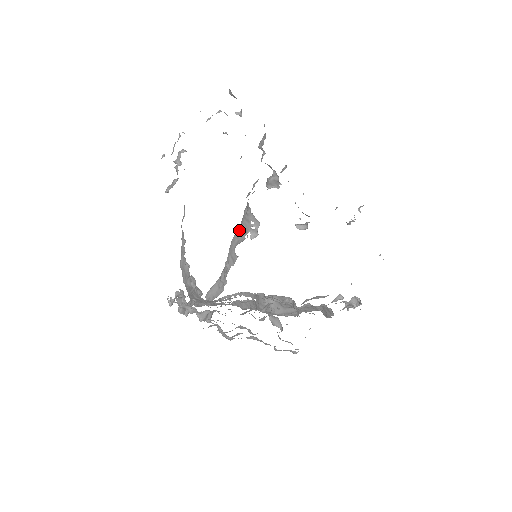
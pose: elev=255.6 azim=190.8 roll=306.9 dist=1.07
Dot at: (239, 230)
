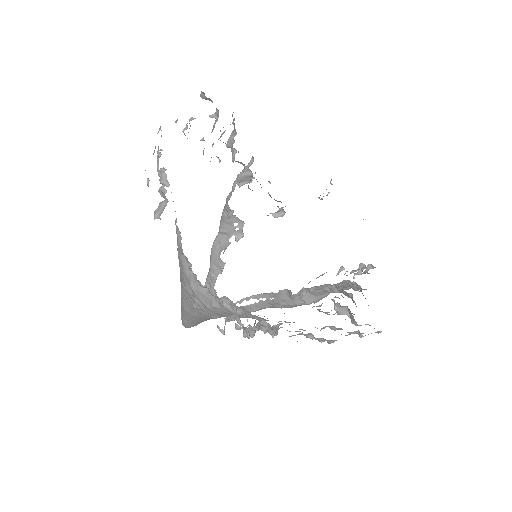
Dot at: (218, 236)
